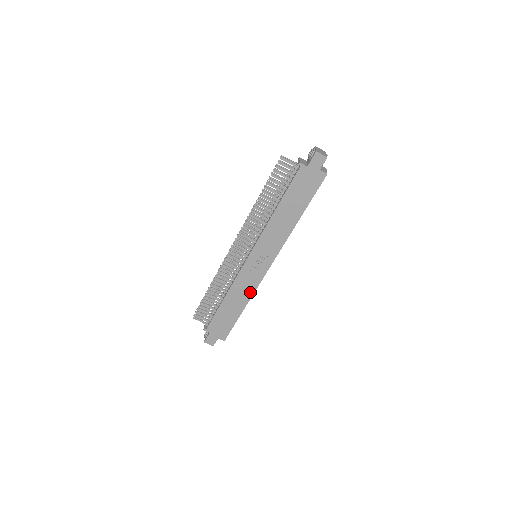
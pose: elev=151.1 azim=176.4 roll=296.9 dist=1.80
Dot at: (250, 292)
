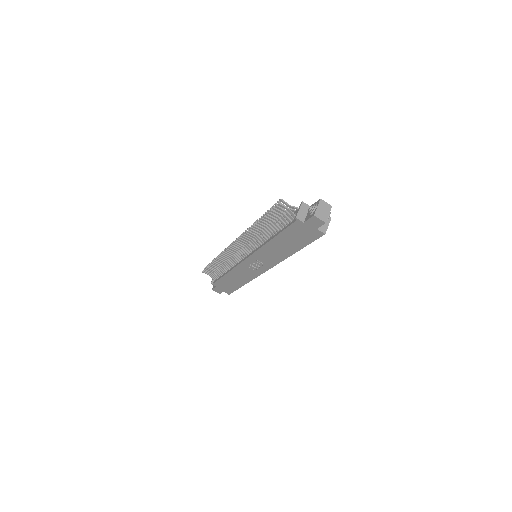
Dot at: (249, 278)
